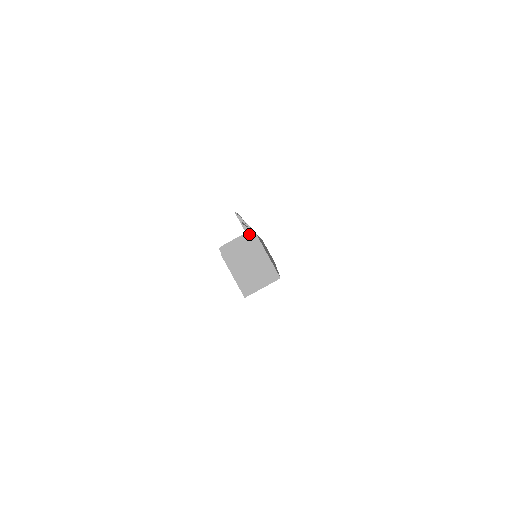
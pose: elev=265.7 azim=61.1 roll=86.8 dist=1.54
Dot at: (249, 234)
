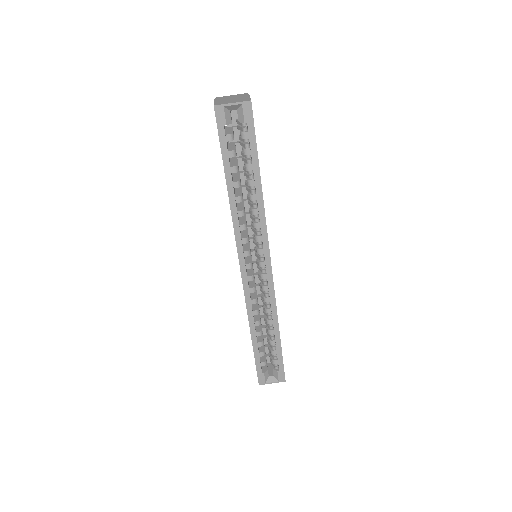
Dot at: (244, 94)
